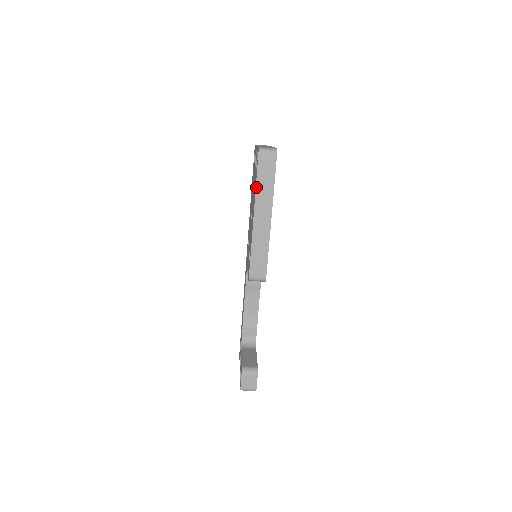
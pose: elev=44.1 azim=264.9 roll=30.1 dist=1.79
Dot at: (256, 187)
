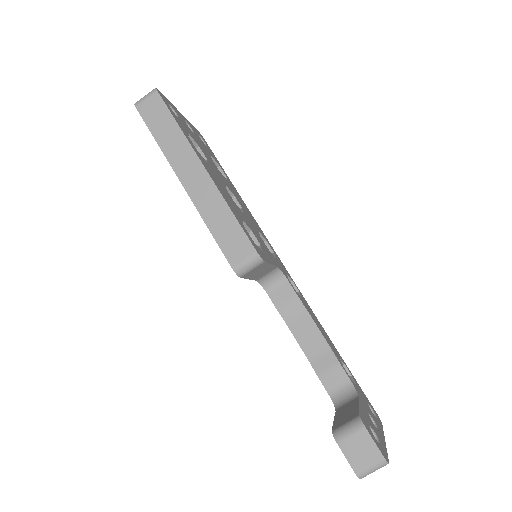
Dot at: (159, 146)
